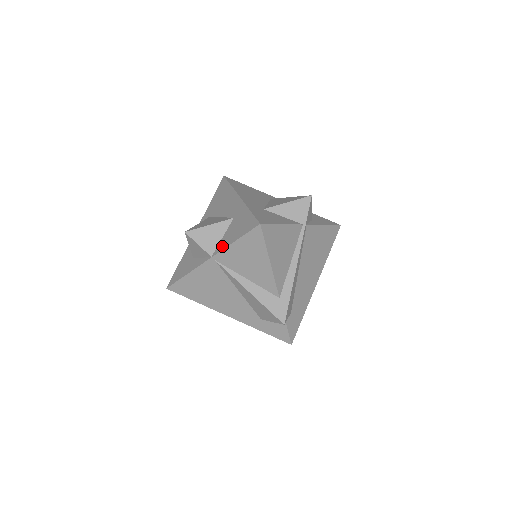
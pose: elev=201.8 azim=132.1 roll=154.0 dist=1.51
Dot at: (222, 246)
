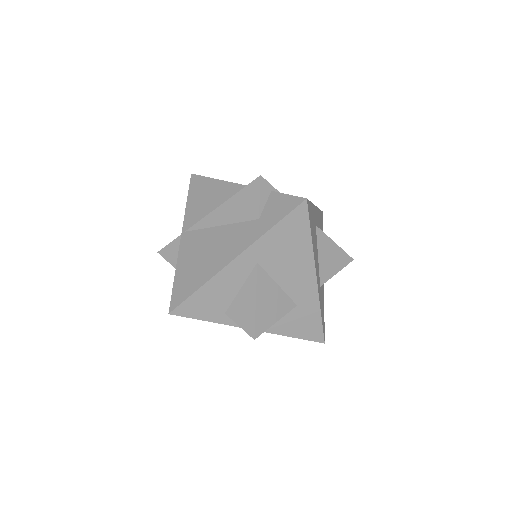
Dot at: occluded
